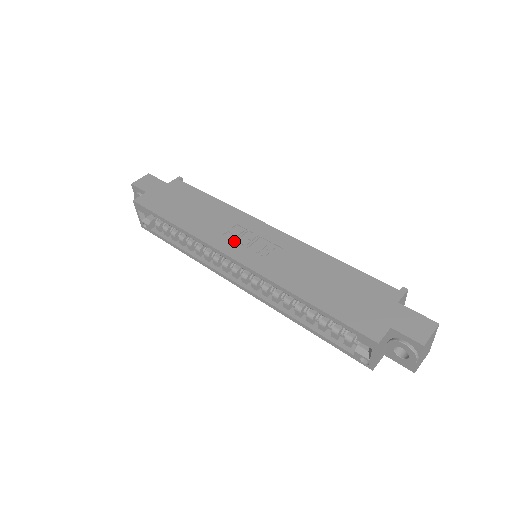
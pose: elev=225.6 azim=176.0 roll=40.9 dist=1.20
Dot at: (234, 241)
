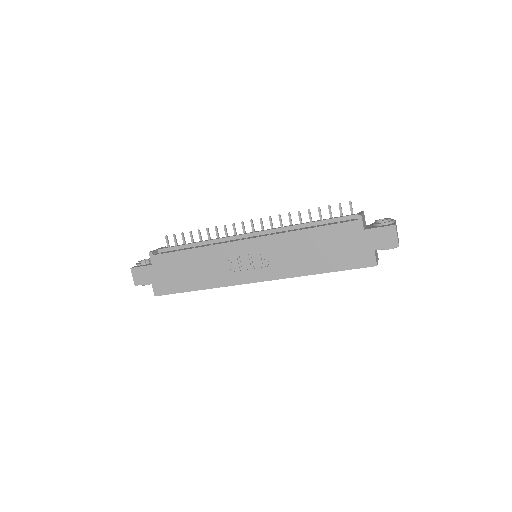
Dot at: (242, 271)
